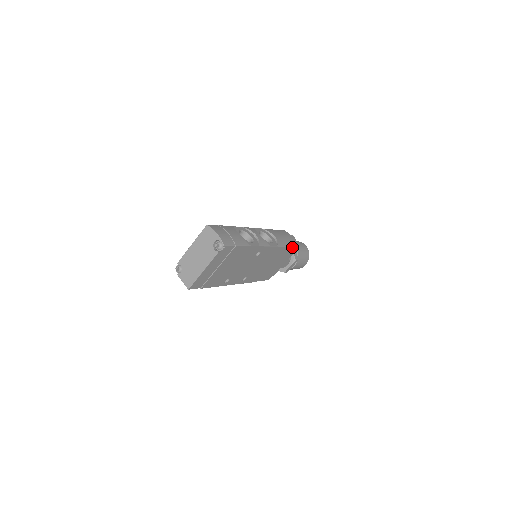
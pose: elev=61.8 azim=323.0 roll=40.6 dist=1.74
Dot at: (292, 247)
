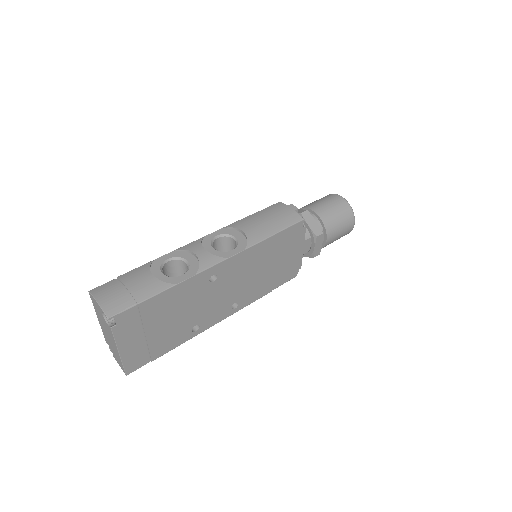
Dot at: (288, 228)
